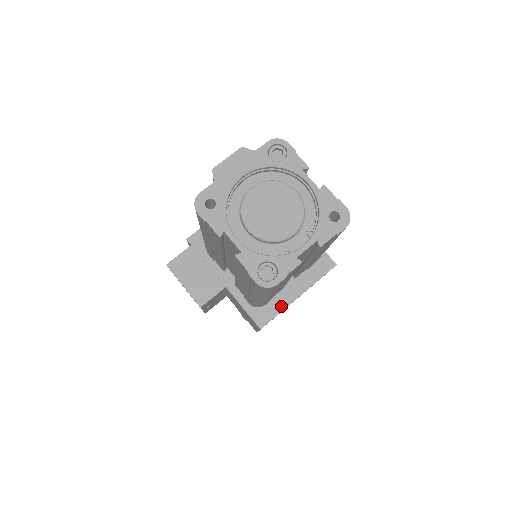
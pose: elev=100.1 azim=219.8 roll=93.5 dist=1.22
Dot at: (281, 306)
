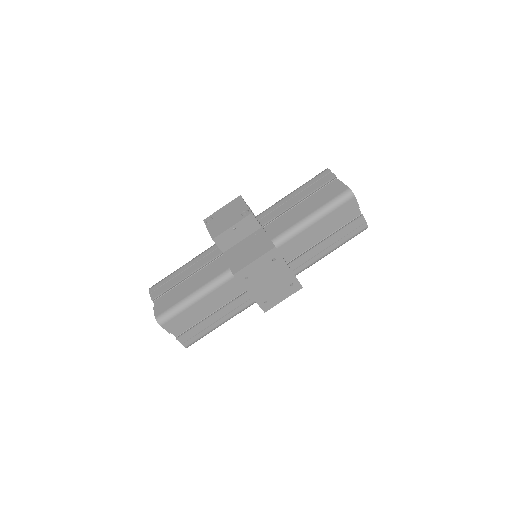
Dot at: occluded
